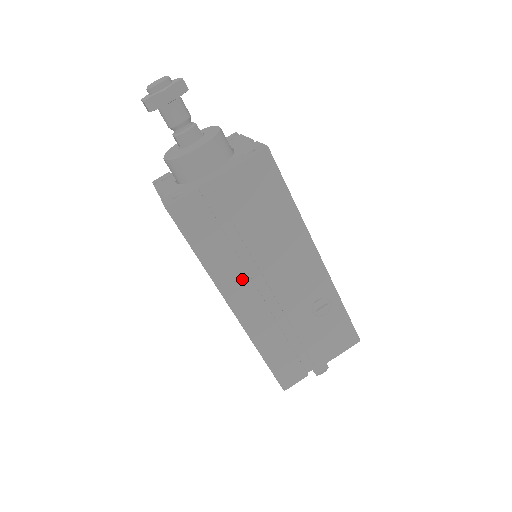
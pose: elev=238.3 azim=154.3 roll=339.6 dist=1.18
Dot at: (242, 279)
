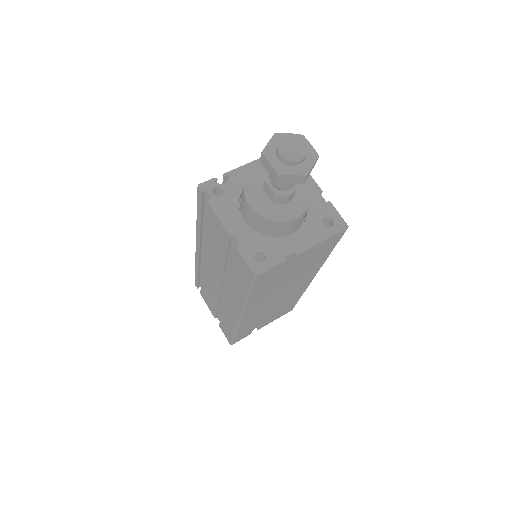
Dot at: (262, 301)
